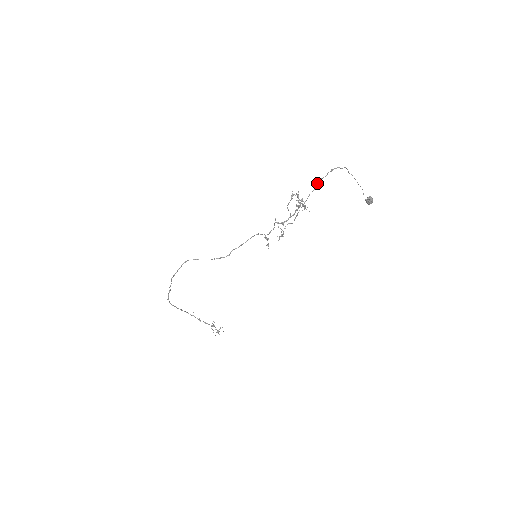
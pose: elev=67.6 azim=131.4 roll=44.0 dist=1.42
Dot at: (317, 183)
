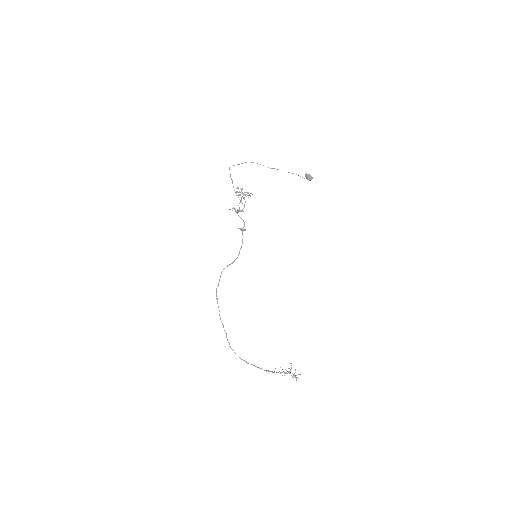
Dot at: (229, 168)
